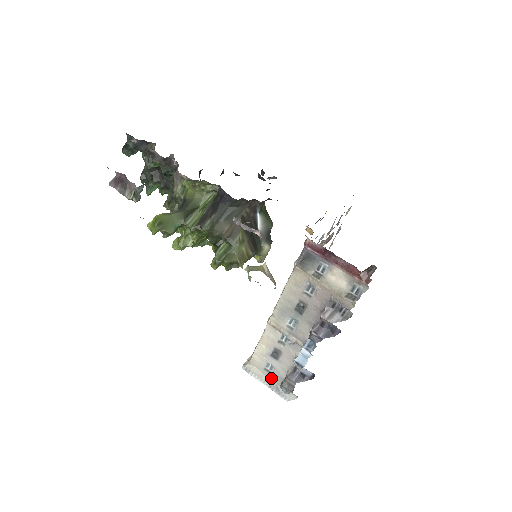
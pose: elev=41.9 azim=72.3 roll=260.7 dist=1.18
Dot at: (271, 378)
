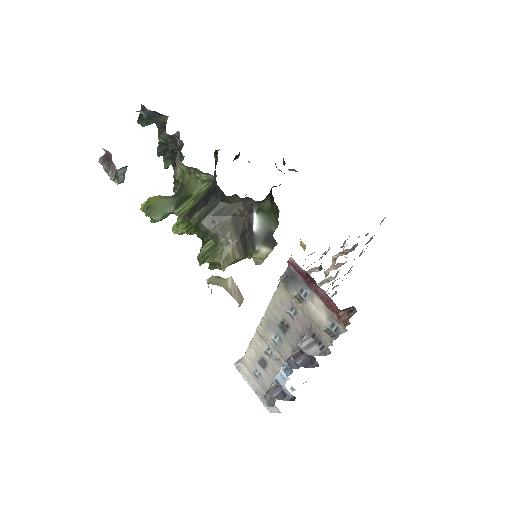
Dot at: (259, 384)
